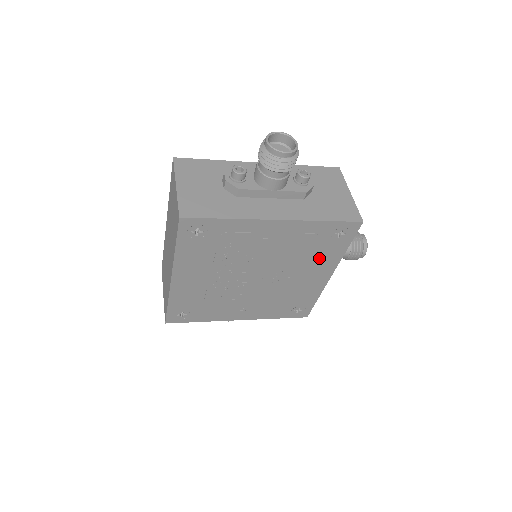
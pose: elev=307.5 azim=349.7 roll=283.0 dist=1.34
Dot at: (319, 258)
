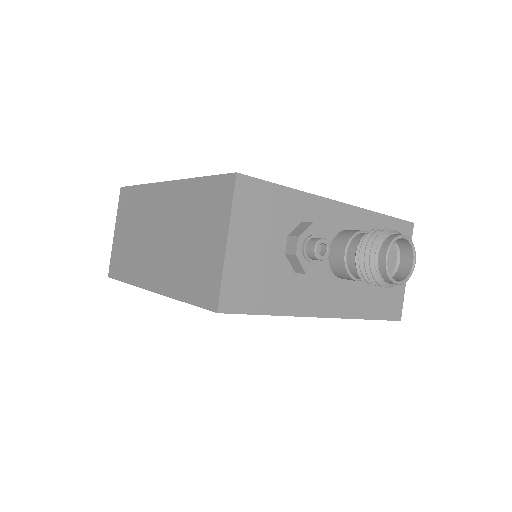
Dot at: occluded
